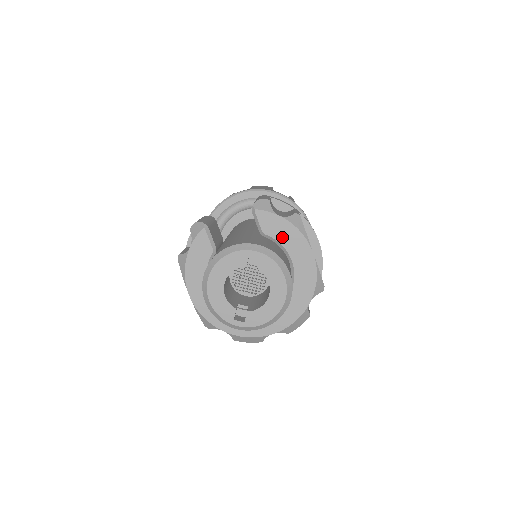
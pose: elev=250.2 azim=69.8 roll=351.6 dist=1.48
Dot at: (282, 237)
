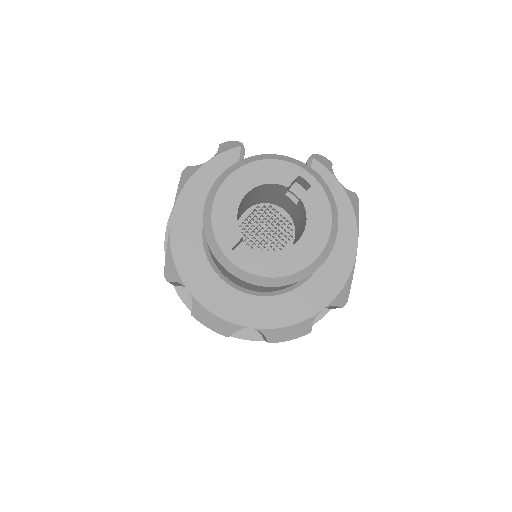
Dot at: occluded
